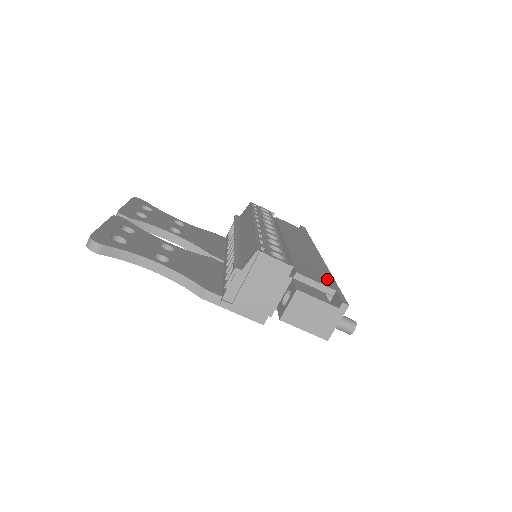
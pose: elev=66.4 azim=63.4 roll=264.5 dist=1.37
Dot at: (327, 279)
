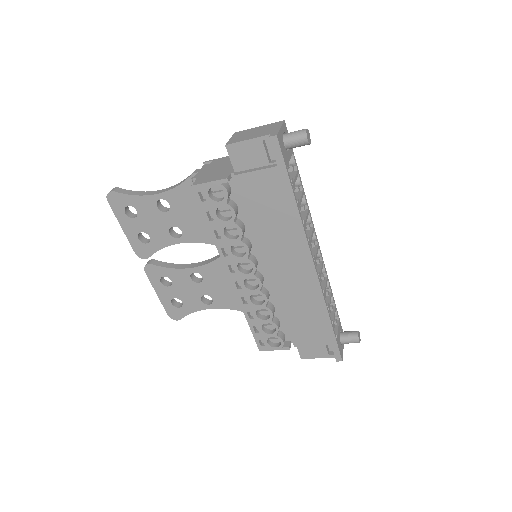
Dot at: (322, 329)
